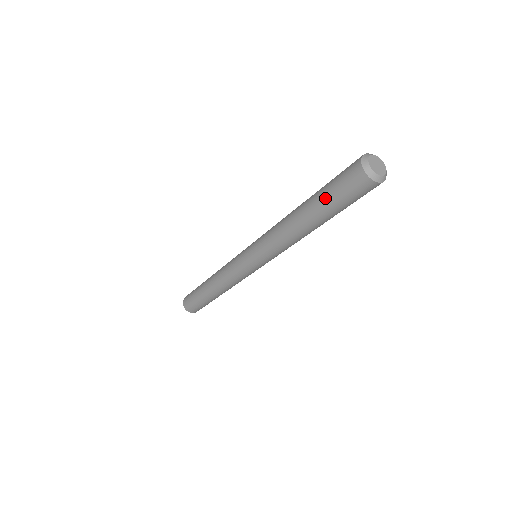
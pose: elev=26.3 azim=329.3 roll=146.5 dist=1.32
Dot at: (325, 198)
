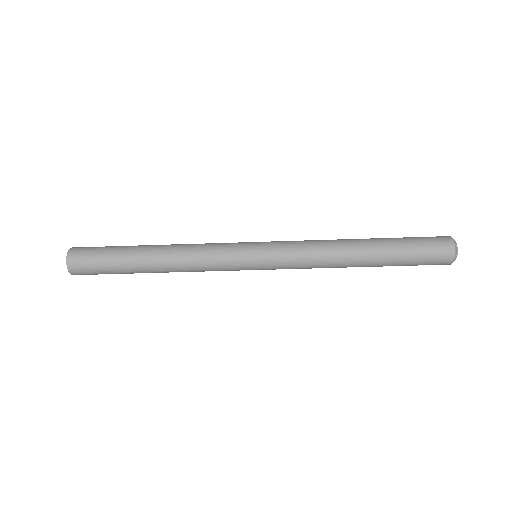
Dot at: (400, 238)
